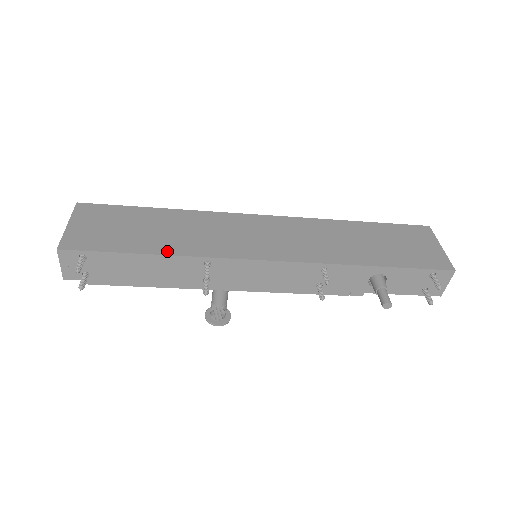
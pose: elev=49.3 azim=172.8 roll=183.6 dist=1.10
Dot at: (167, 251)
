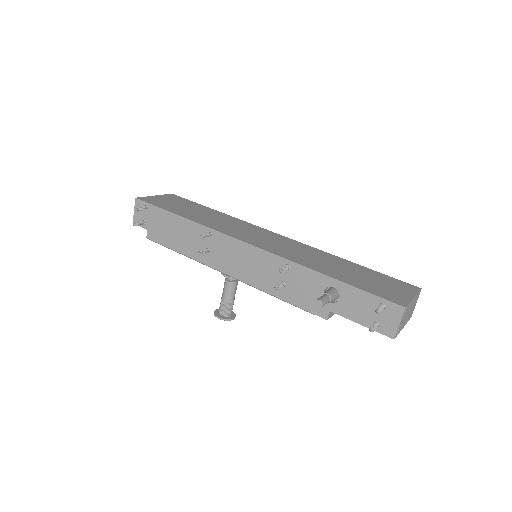
Dot at: (191, 218)
